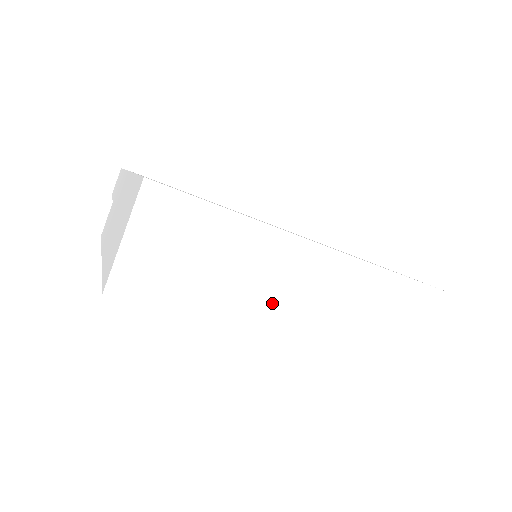
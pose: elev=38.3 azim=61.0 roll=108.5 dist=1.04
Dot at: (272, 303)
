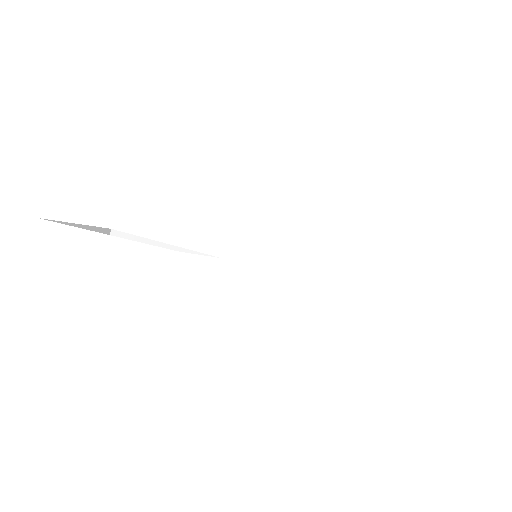
Dot at: occluded
